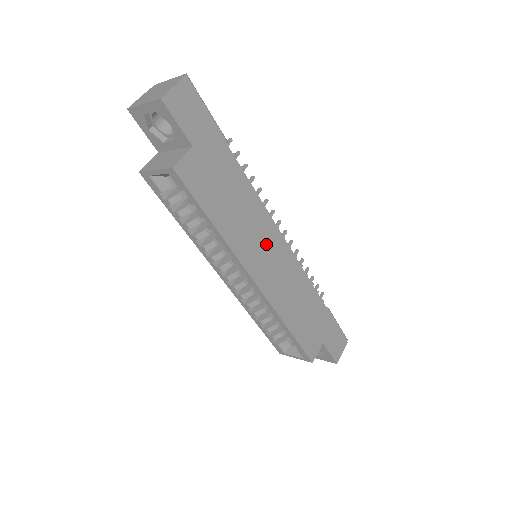
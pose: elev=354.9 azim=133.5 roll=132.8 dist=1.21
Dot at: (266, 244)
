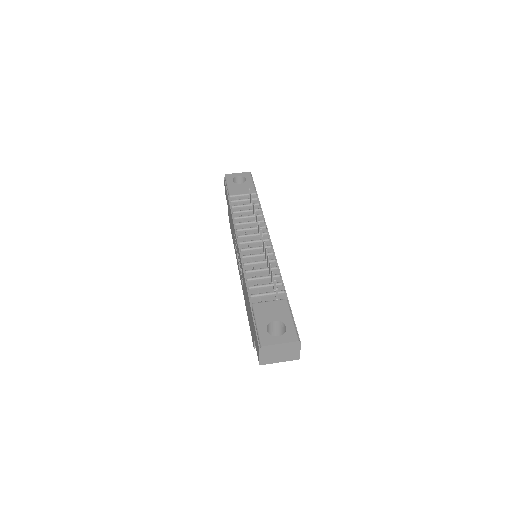
Dot at: occluded
